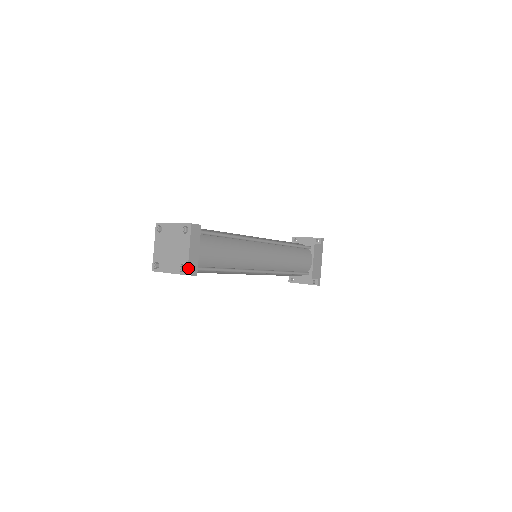
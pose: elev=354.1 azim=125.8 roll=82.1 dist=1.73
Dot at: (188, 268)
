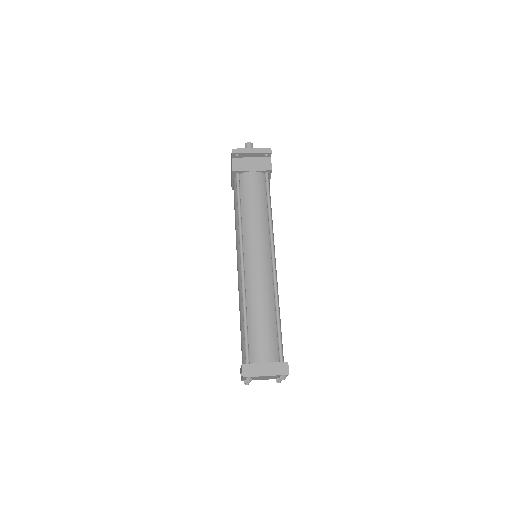
Dot at: occluded
